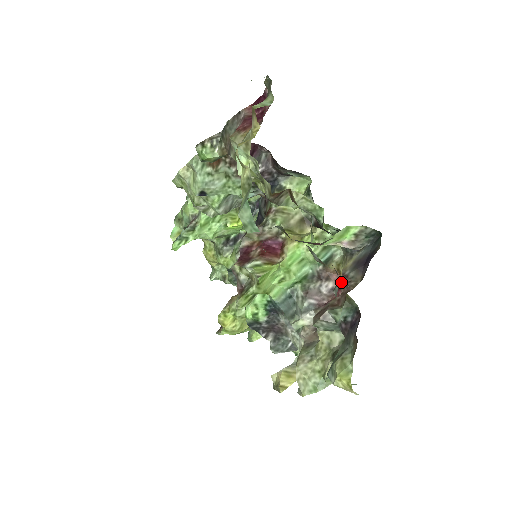
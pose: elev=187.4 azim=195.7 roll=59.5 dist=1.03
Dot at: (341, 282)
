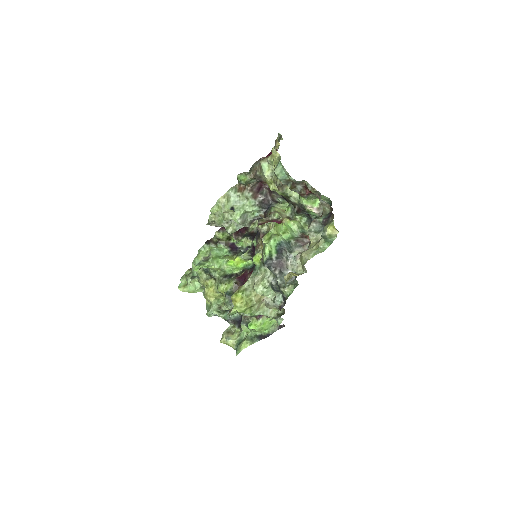
Dot at: occluded
